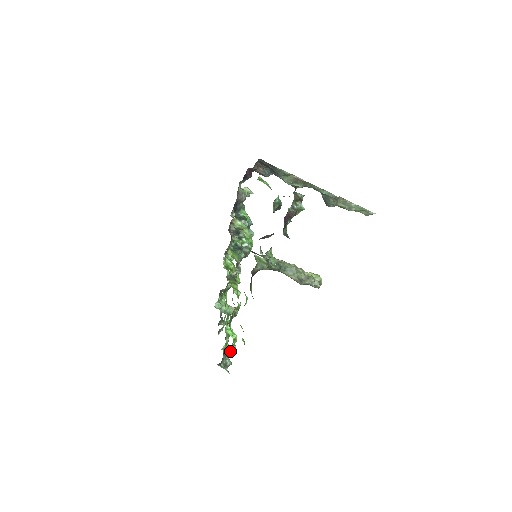
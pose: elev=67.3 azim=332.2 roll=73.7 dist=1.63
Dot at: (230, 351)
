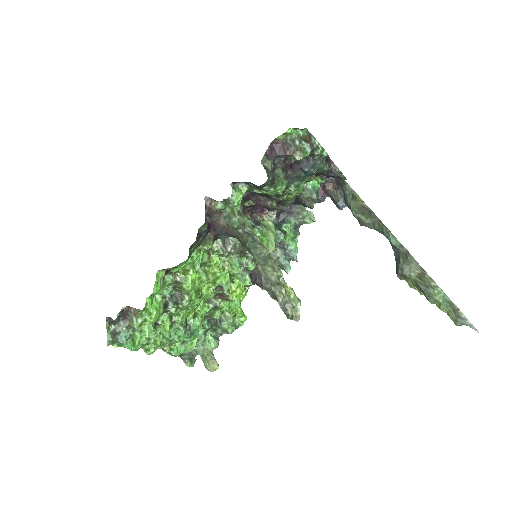
Dot at: (133, 321)
